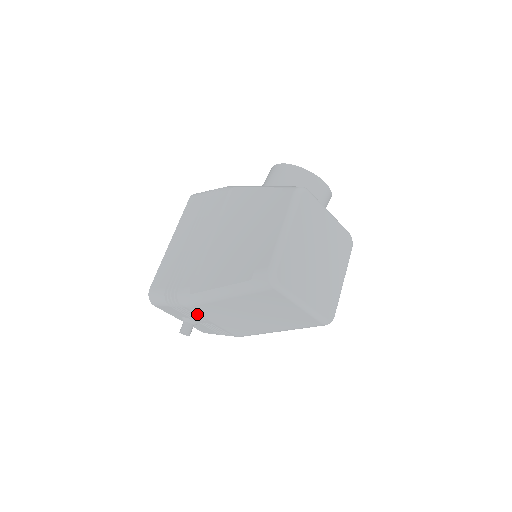
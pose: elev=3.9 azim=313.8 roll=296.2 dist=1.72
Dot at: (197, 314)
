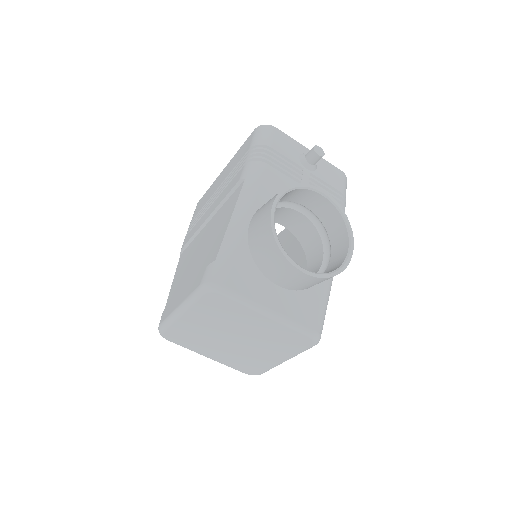
Dot at: occluded
